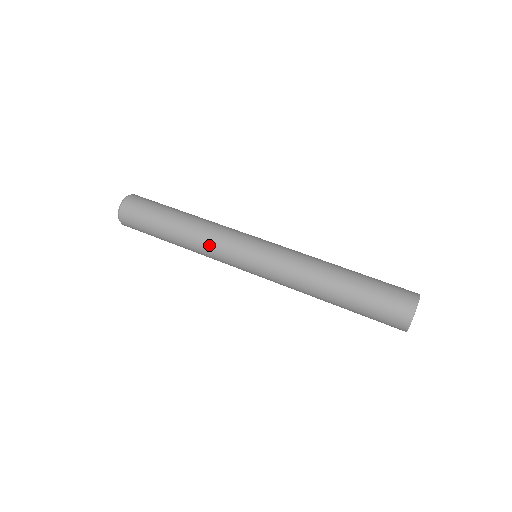
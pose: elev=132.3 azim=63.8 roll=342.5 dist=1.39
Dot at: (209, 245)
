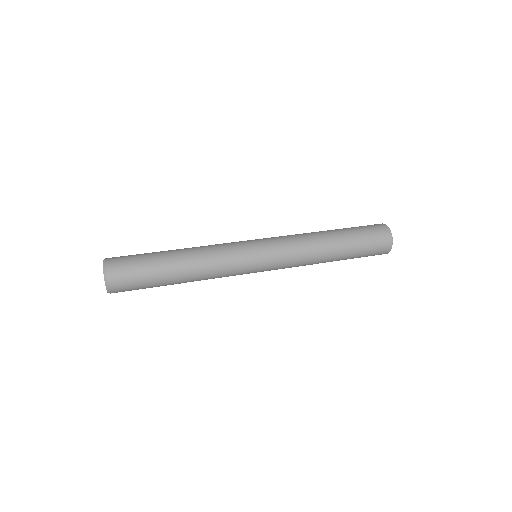
Dot at: (217, 252)
